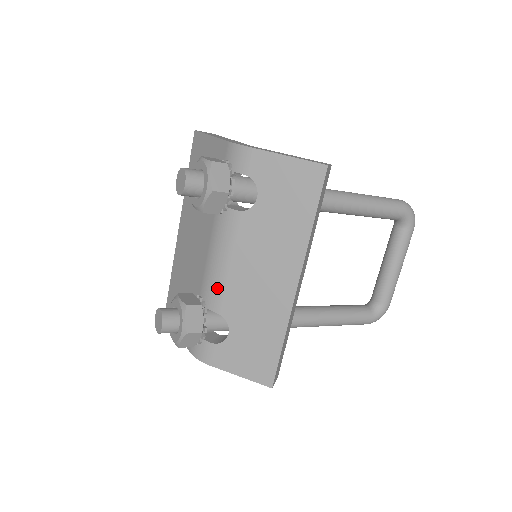
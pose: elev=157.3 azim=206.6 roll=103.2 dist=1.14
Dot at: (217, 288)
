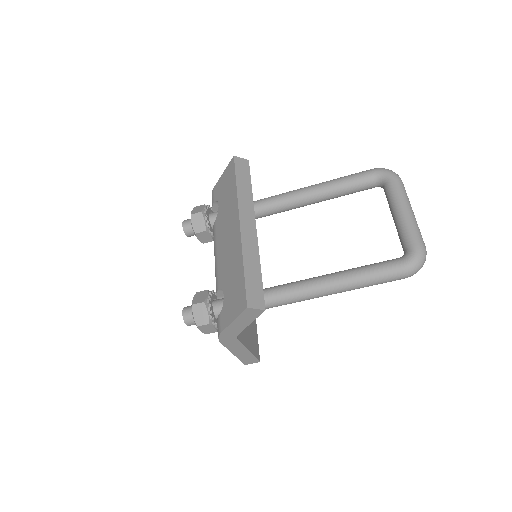
Dot at: (216, 274)
